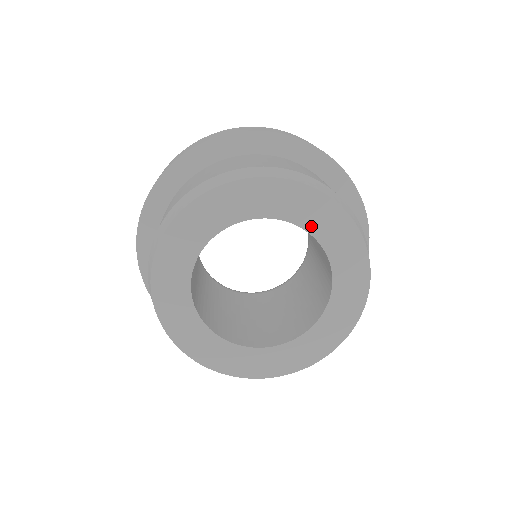
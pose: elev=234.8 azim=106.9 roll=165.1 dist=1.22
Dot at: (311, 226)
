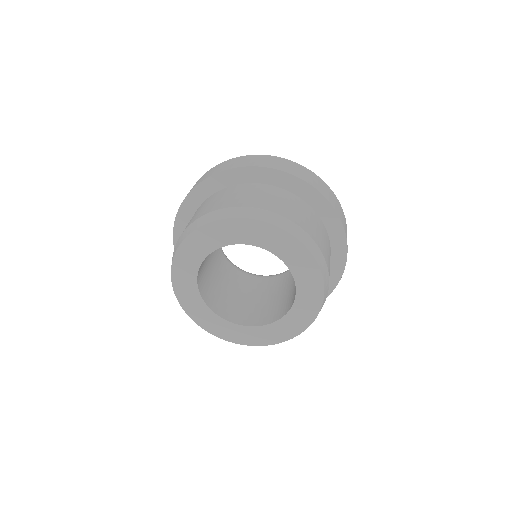
Dot at: (275, 250)
